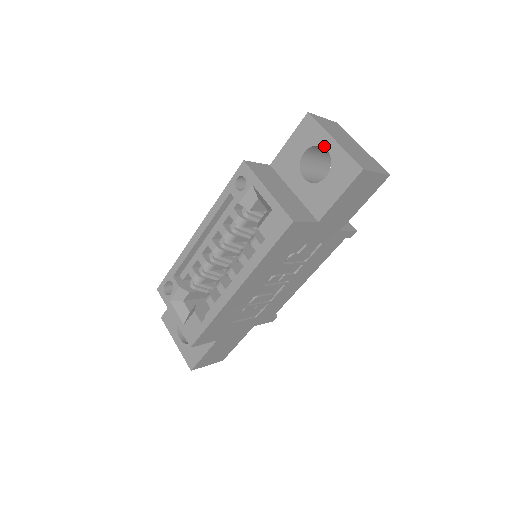
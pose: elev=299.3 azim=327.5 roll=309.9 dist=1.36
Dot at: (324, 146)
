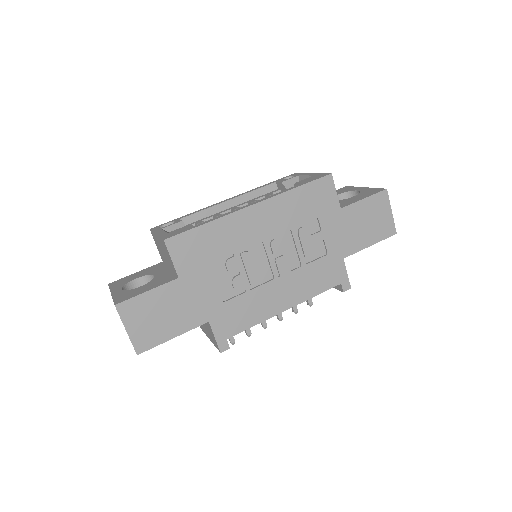
Dot at: (356, 190)
